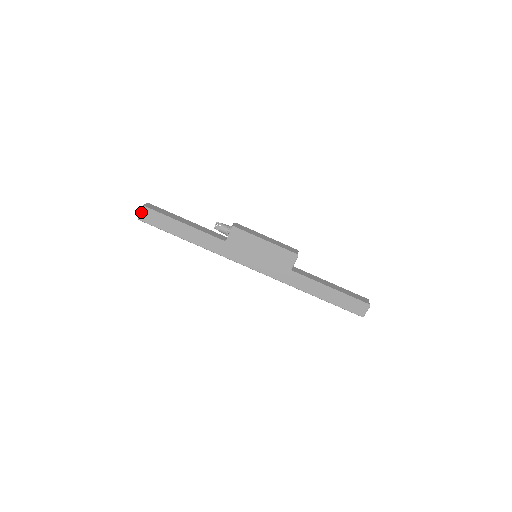
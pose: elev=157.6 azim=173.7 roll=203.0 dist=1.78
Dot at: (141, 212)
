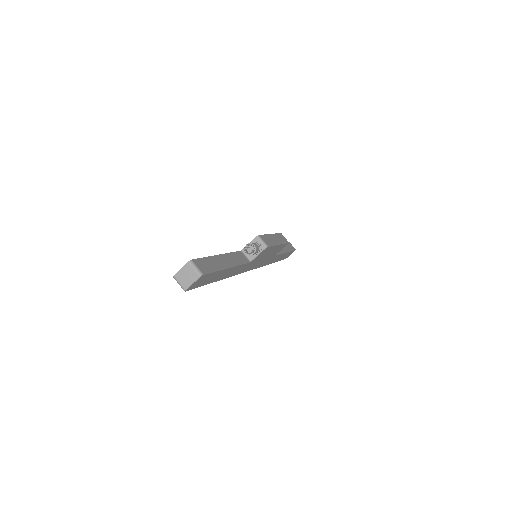
Dot at: (194, 282)
